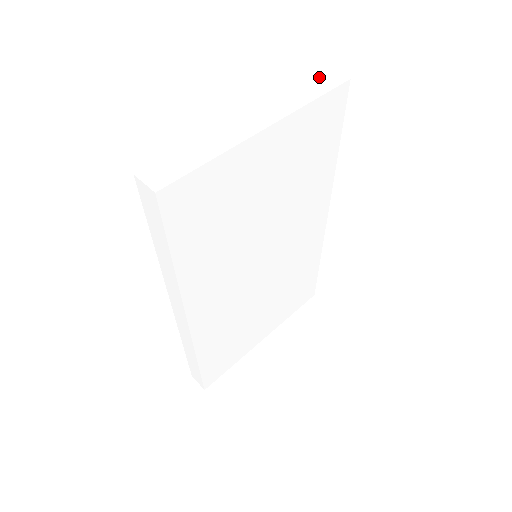
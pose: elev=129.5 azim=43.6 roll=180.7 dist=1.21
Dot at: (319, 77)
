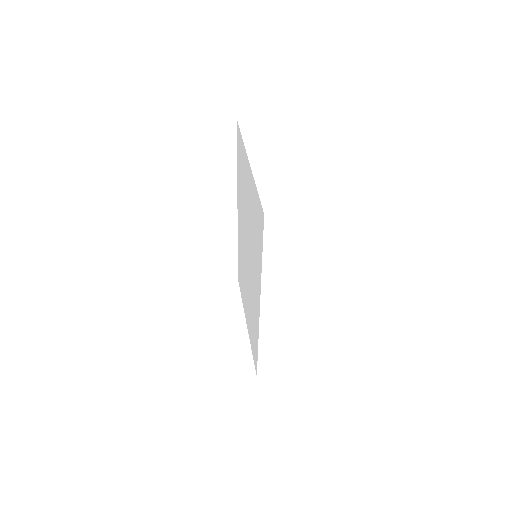
Dot at: (242, 124)
